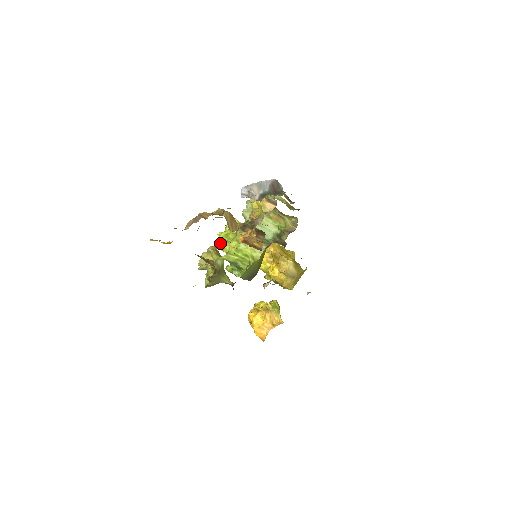
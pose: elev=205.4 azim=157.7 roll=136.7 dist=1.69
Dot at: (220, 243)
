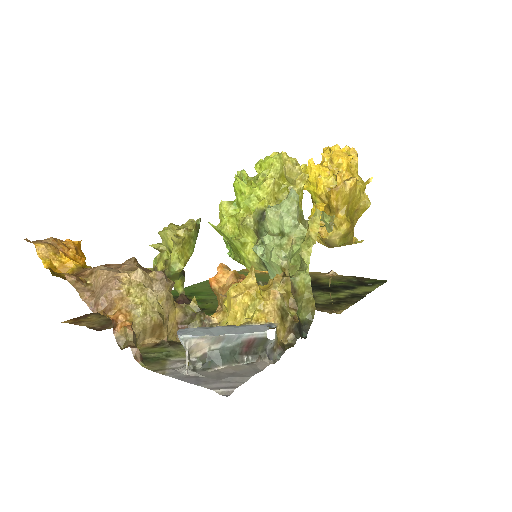
Dot at: (221, 204)
